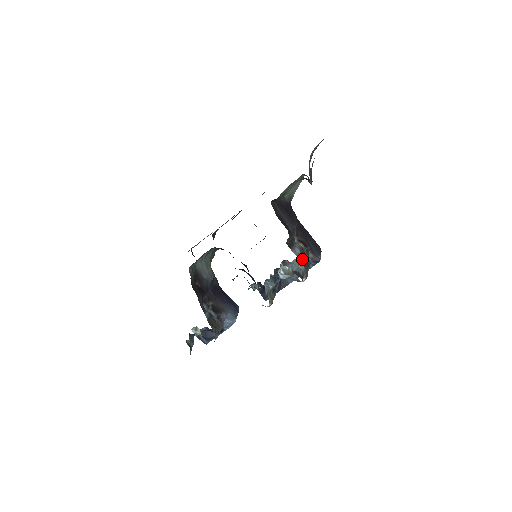
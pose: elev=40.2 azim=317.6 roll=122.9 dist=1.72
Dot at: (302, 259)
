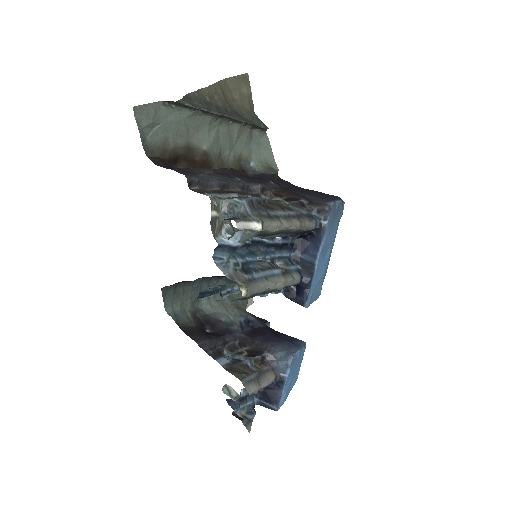
Dot at: (231, 198)
